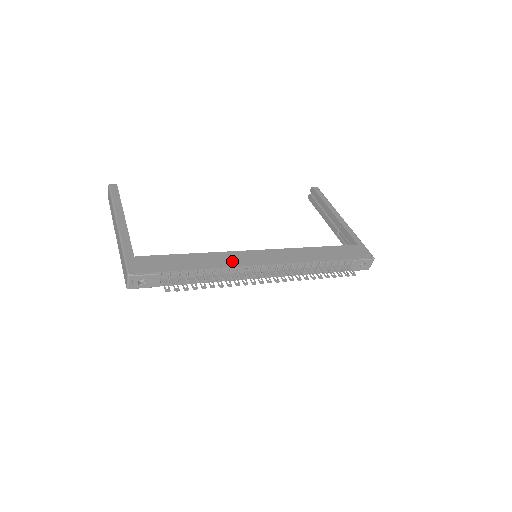
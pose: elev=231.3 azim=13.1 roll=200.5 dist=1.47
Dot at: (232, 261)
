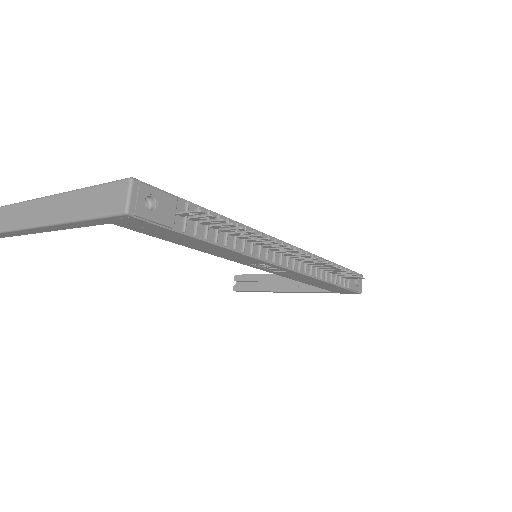
Dot at: occluded
